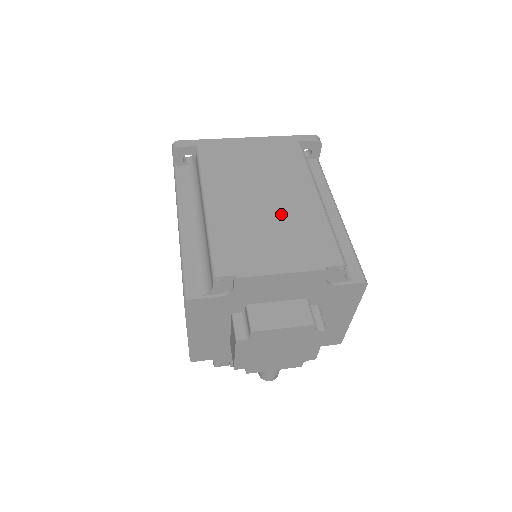
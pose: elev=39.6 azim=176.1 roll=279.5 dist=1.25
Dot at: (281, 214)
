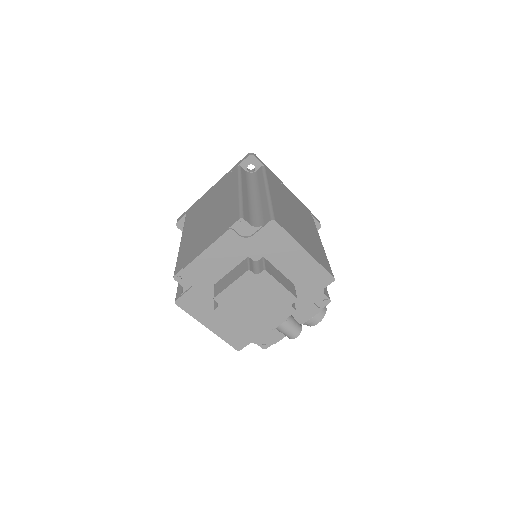
Dot at: (215, 217)
